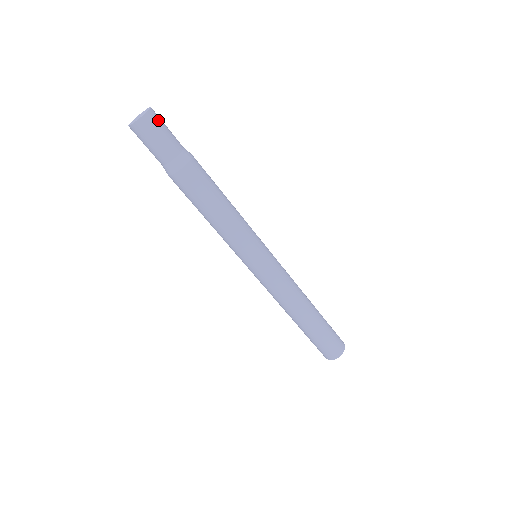
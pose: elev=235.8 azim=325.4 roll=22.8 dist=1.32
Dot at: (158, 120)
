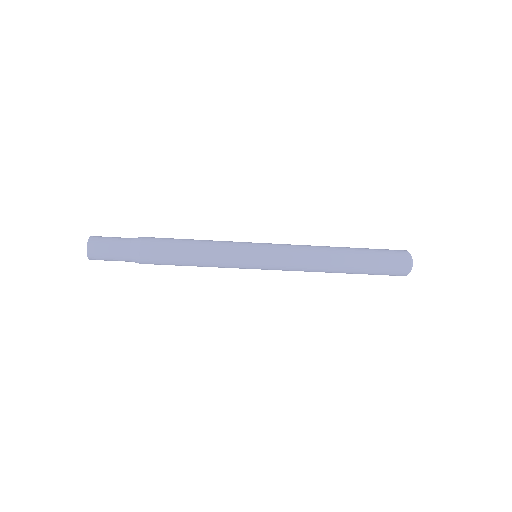
Dot at: (98, 254)
